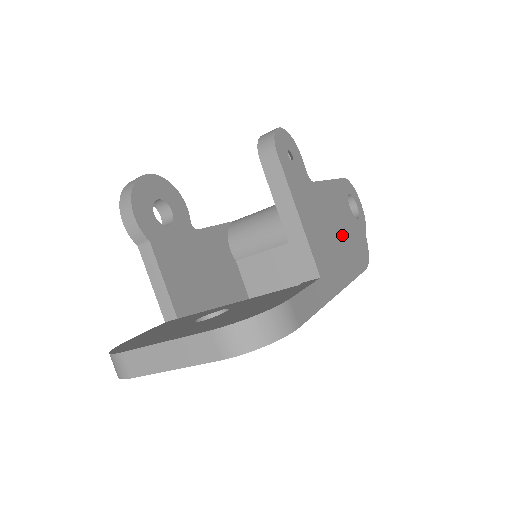
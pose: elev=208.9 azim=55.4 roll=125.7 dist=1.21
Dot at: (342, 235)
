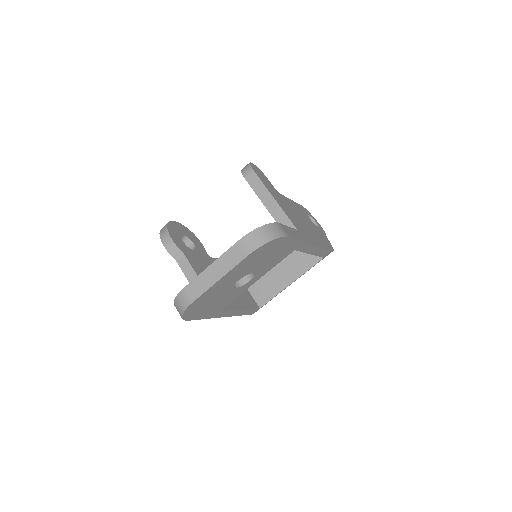
Dot at: (308, 226)
